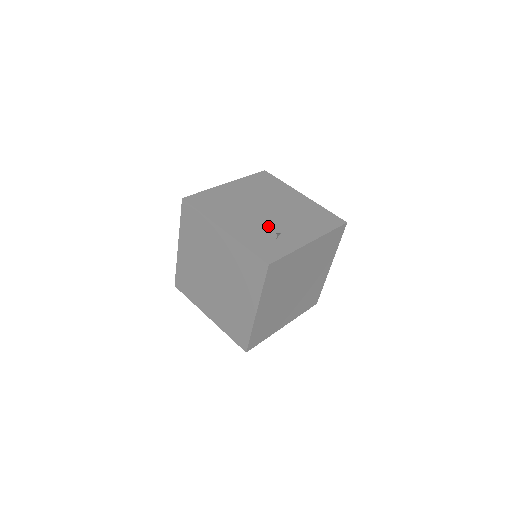
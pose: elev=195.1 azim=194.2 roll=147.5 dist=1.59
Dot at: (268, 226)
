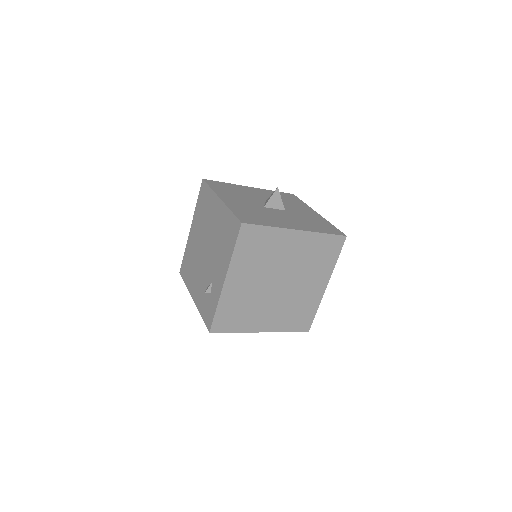
Dot at: (207, 276)
